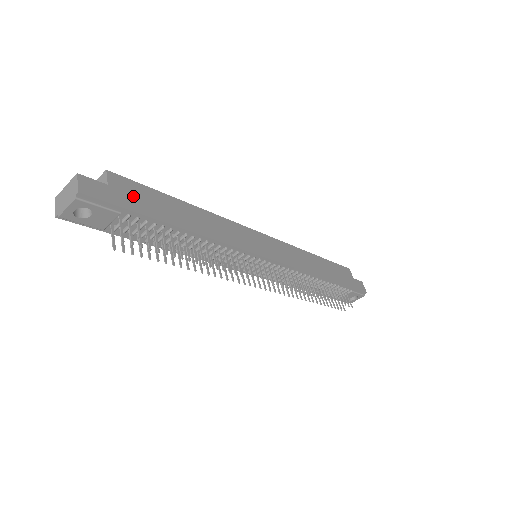
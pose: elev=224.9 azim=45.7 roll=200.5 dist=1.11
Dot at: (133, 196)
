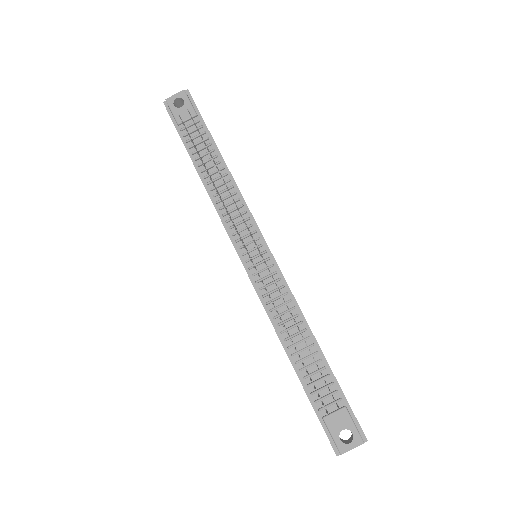
Dot at: occluded
